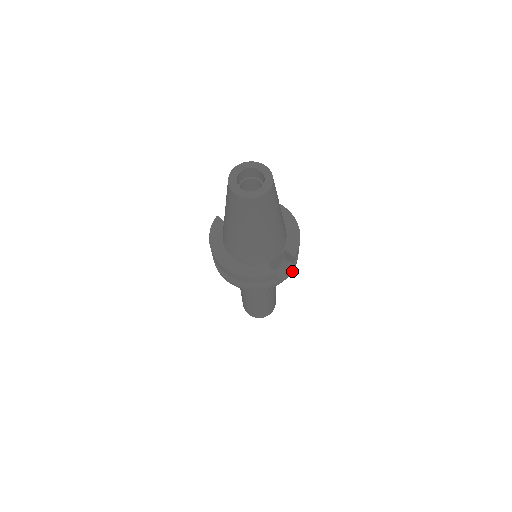
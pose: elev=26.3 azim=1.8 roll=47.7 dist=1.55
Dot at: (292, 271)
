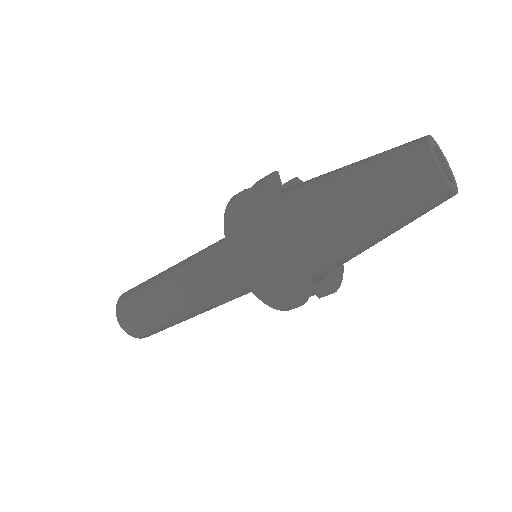
Dot at: occluded
